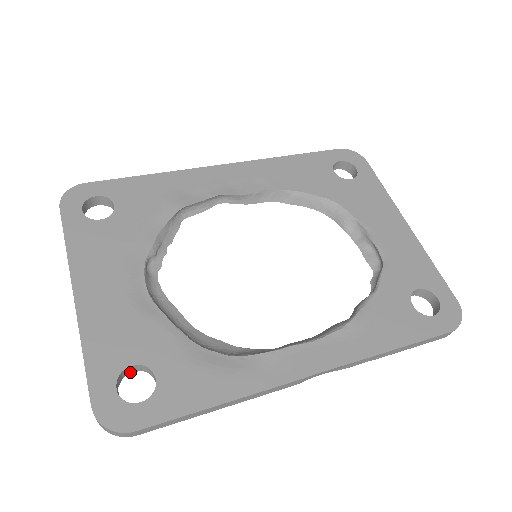
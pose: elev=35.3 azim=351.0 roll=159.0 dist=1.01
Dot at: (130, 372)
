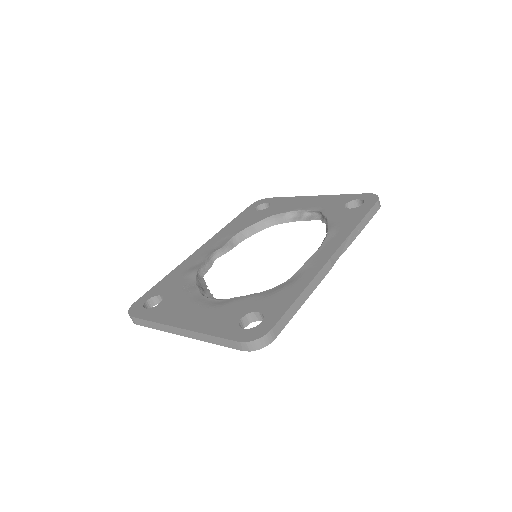
Dot at: occluded
